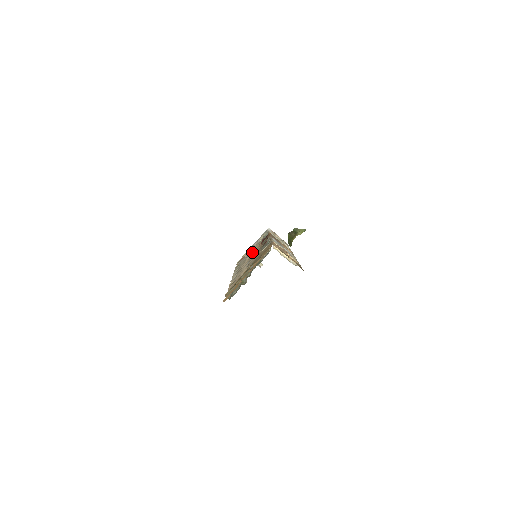
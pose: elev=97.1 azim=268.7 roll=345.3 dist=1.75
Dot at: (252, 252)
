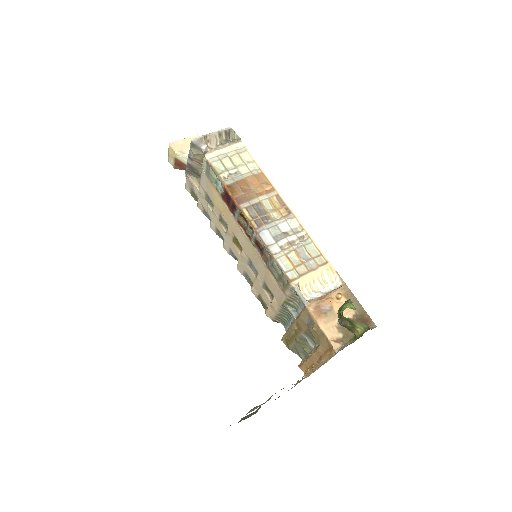
Dot at: (220, 211)
